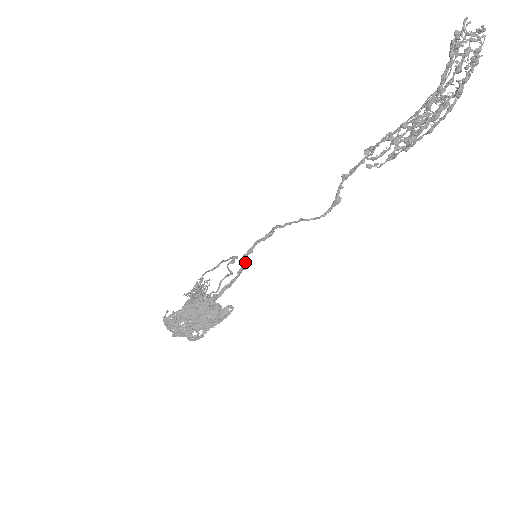
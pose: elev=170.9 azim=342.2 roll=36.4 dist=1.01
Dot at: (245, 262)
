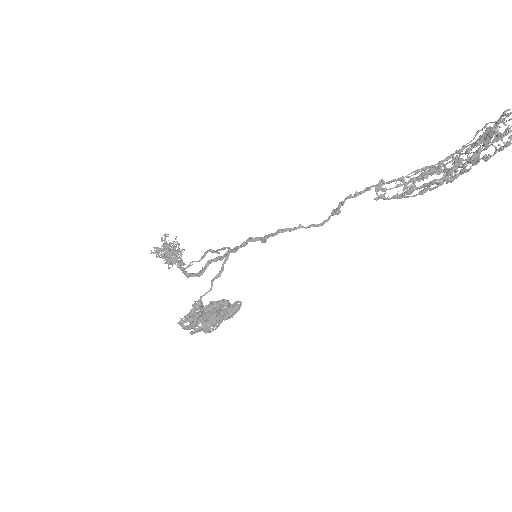
Dot at: (235, 248)
